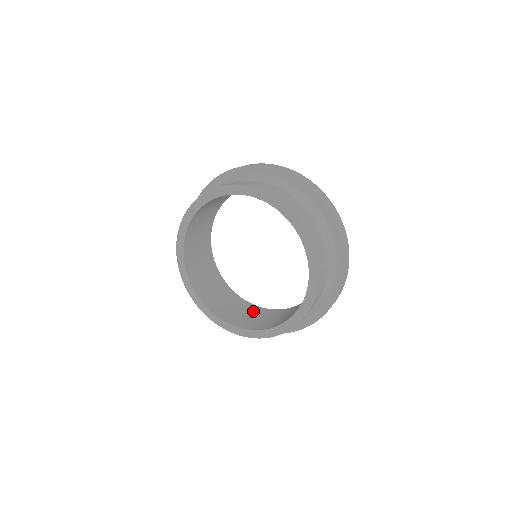
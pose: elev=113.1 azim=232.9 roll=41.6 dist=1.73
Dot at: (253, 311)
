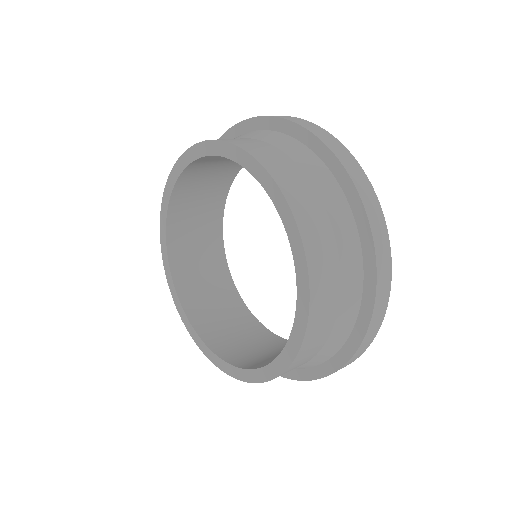
Dot at: (282, 348)
